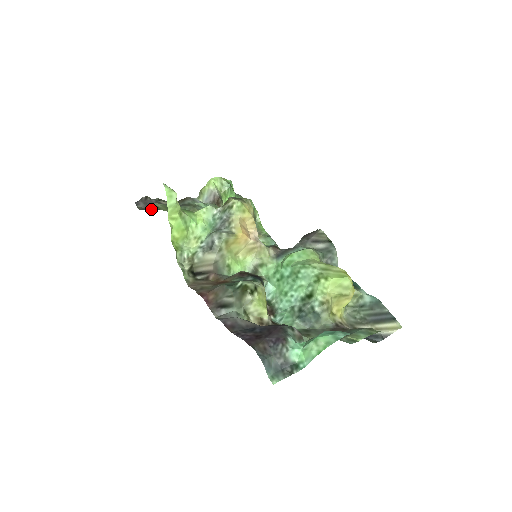
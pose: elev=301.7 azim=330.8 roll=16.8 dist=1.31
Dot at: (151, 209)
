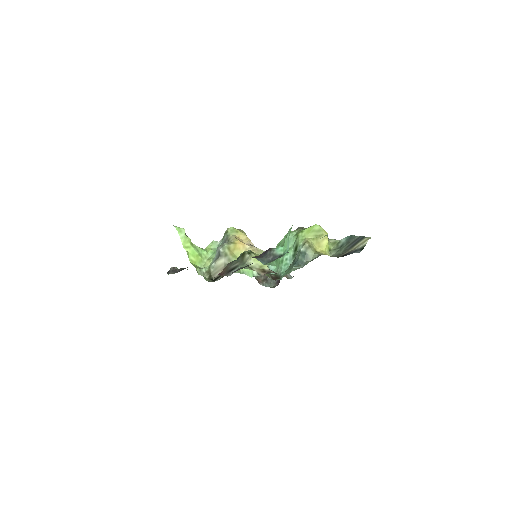
Dot at: occluded
